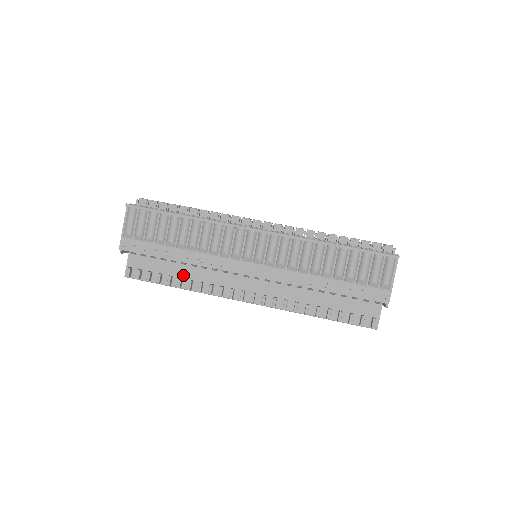
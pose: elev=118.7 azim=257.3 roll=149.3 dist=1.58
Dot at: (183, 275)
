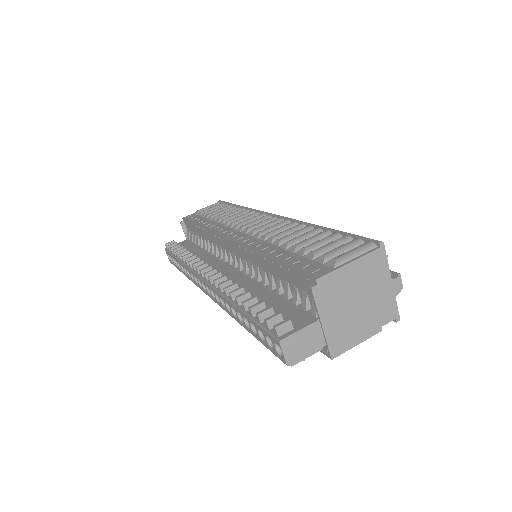
Dot at: occluded
